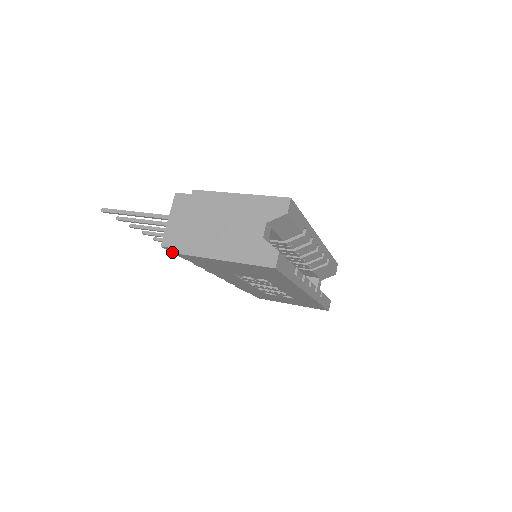
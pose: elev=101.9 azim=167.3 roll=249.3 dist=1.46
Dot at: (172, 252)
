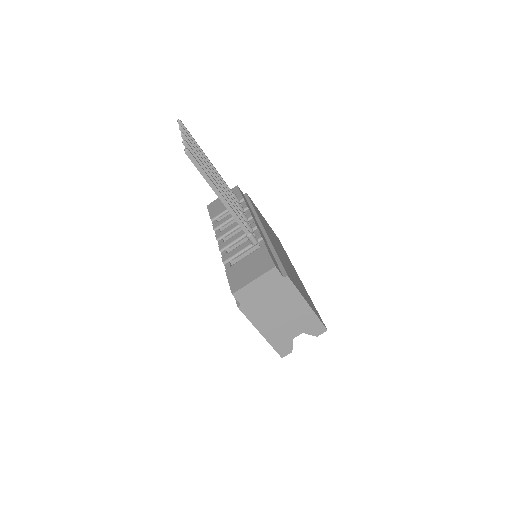
Dot at: (229, 284)
